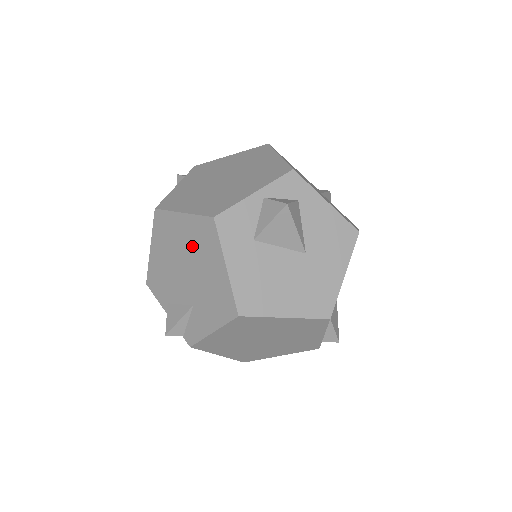
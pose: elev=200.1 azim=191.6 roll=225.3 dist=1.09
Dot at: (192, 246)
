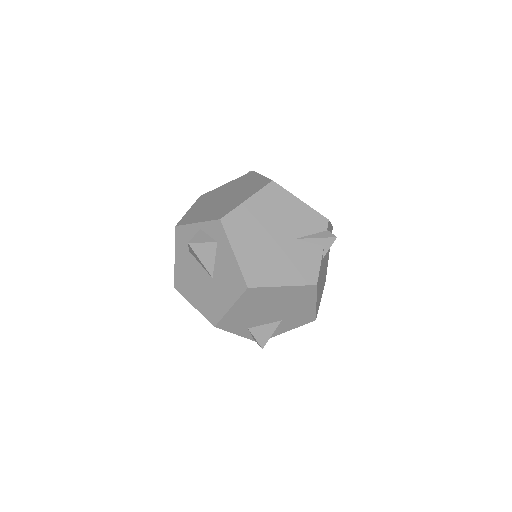
Dot at: occluded
